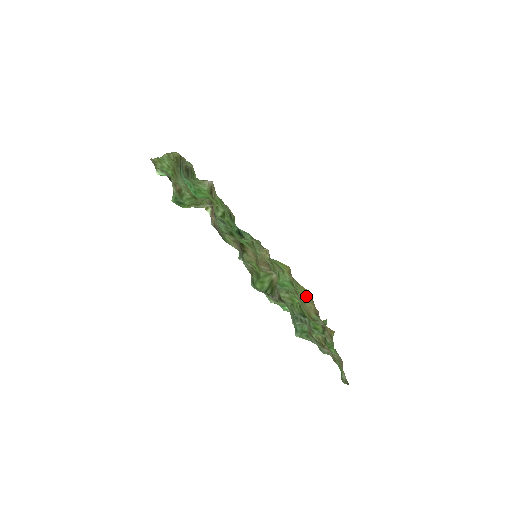
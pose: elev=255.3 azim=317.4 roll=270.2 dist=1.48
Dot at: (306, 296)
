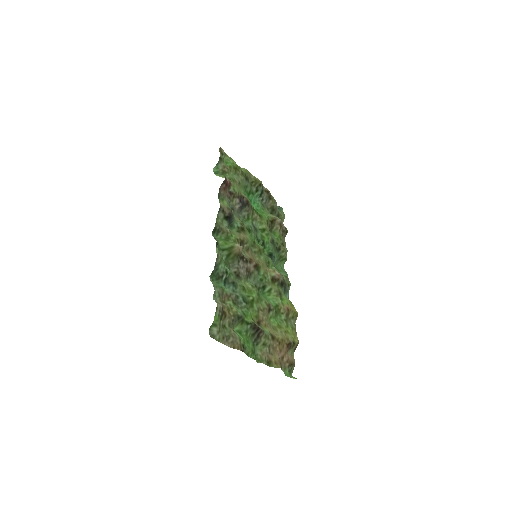
Dot at: (287, 333)
